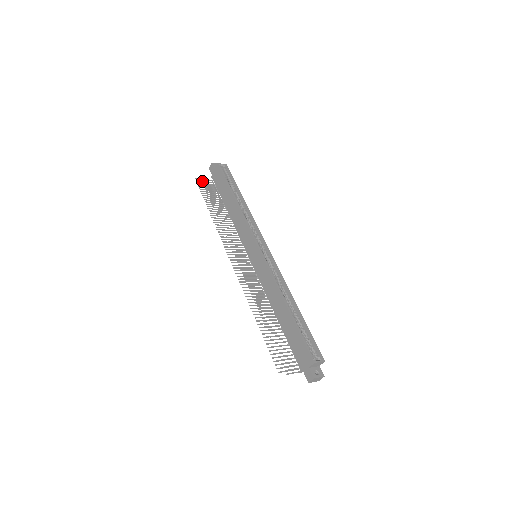
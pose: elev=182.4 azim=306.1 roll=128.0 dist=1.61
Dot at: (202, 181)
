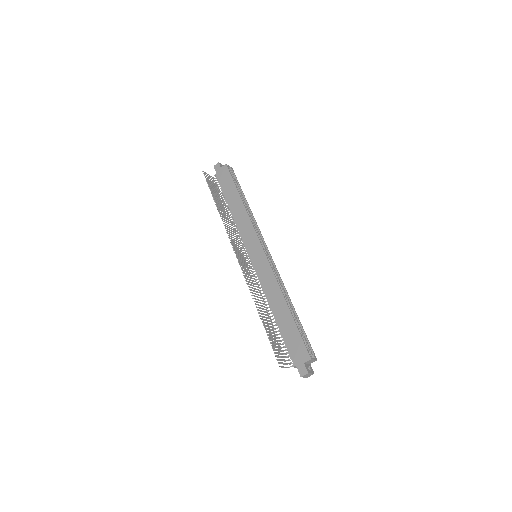
Dot at: (208, 176)
